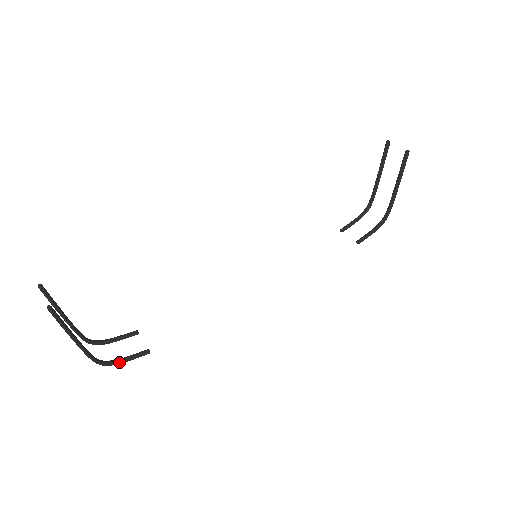
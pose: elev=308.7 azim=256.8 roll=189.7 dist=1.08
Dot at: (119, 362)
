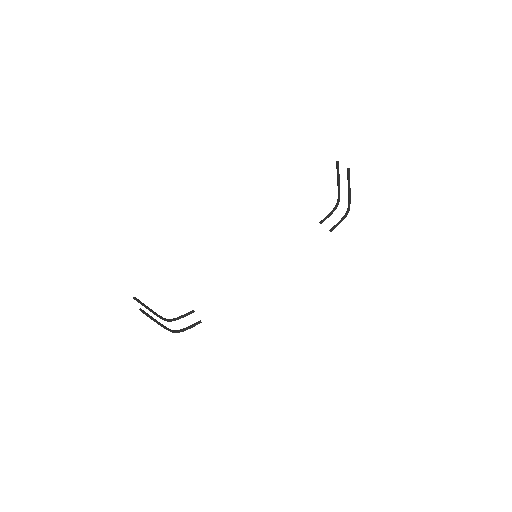
Dot at: (185, 330)
